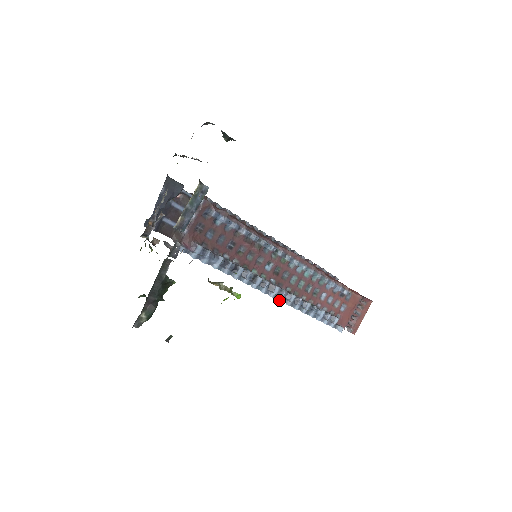
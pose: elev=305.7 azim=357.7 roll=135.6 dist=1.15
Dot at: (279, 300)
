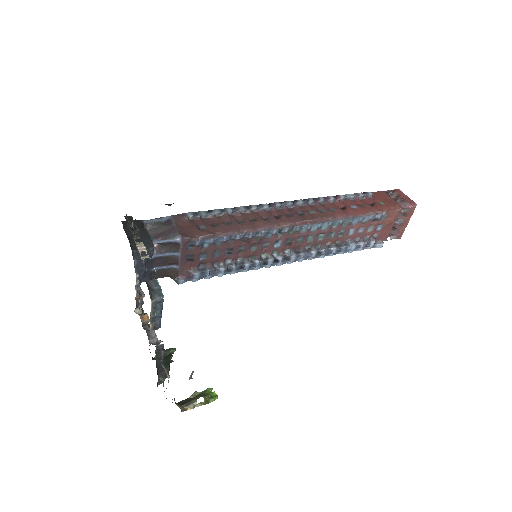
Dot at: (299, 261)
